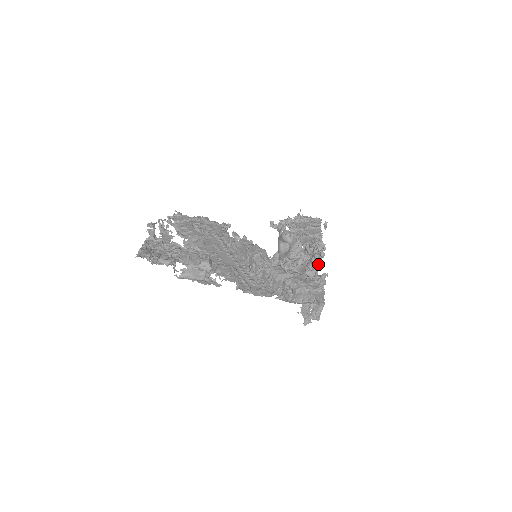
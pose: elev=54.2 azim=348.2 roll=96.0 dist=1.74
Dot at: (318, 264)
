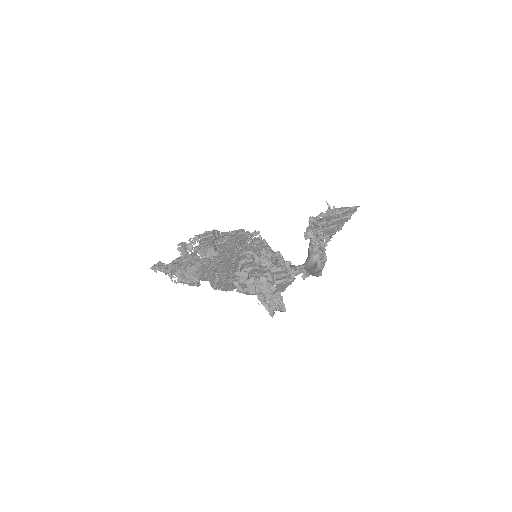
Dot at: (324, 255)
